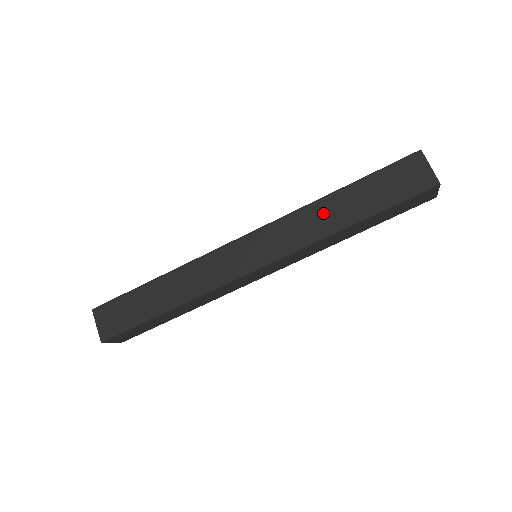
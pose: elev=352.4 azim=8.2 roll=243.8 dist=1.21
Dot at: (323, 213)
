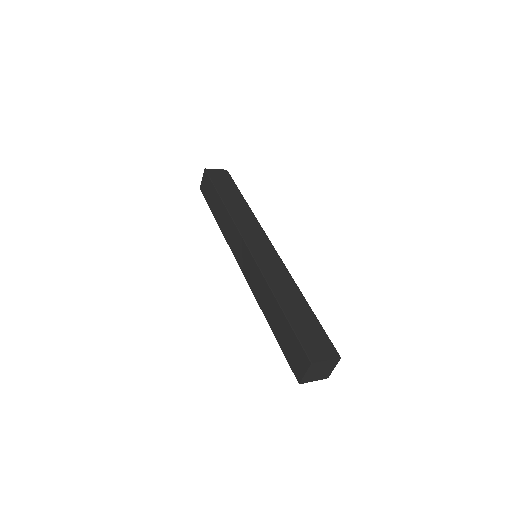
Dot at: (267, 299)
